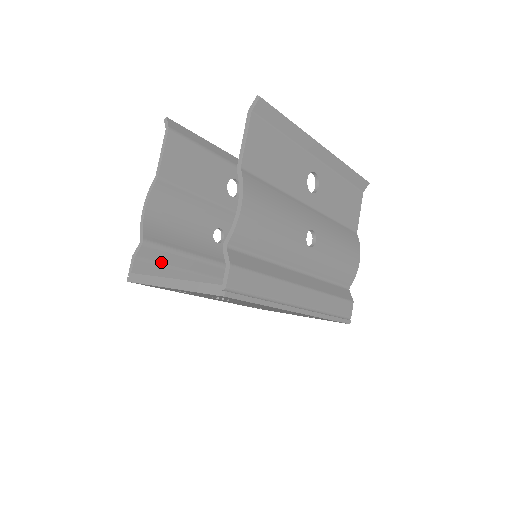
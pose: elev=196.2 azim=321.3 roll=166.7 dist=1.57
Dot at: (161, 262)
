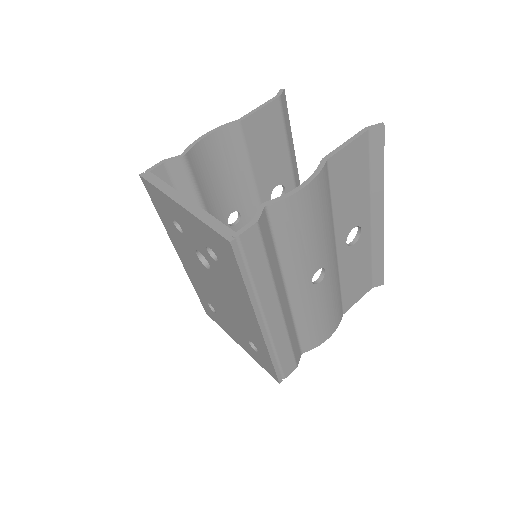
Dot at: (178, 189)
